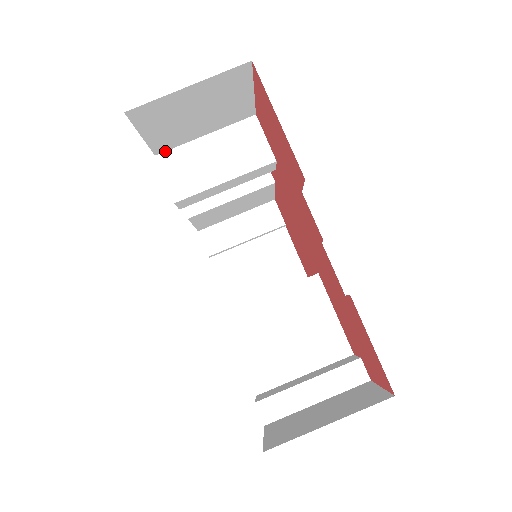
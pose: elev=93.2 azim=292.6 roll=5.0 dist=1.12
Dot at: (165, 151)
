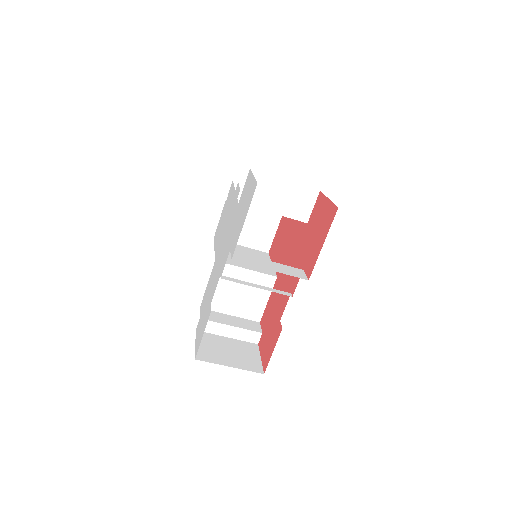
Dot at: (257, 170)
